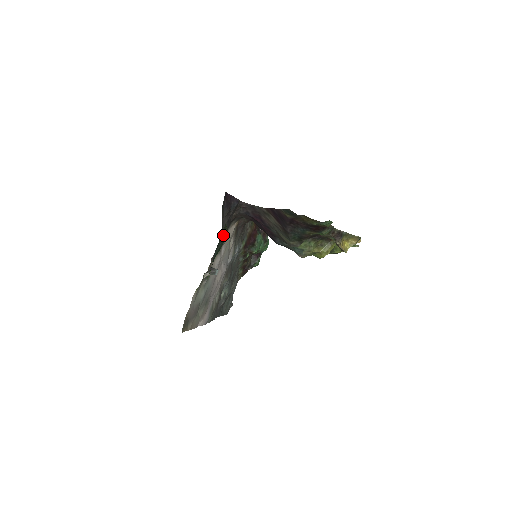
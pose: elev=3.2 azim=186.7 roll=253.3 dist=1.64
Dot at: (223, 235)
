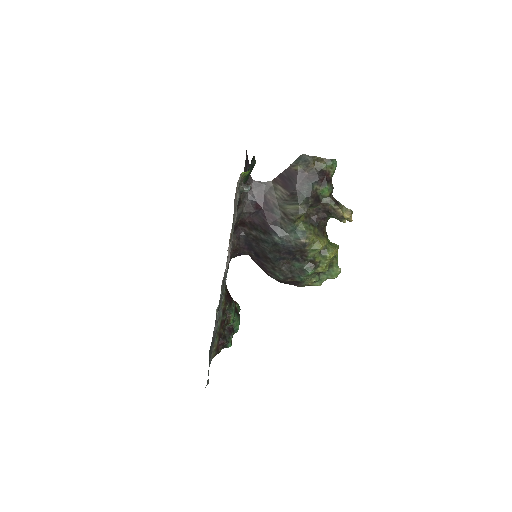
Dot at: (253, 160)
